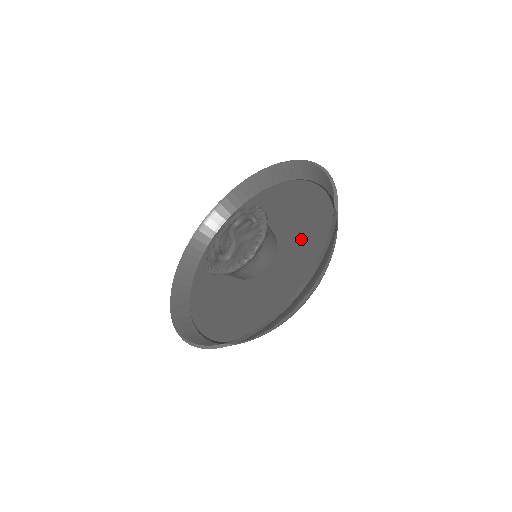
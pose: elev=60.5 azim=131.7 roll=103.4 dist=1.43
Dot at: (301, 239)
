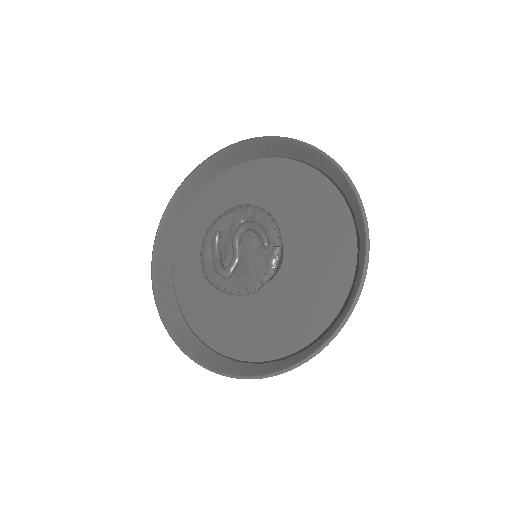
Dot at: (311, 276)
